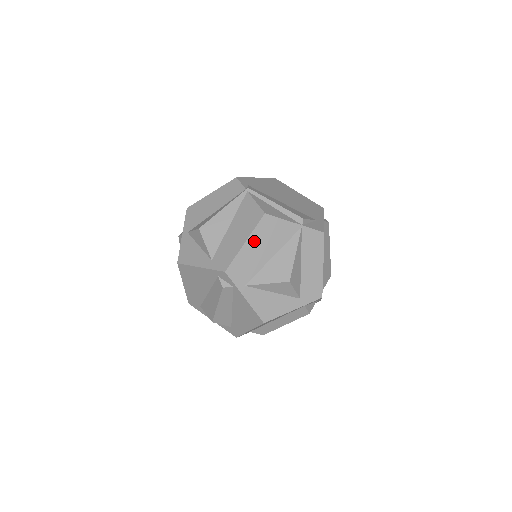
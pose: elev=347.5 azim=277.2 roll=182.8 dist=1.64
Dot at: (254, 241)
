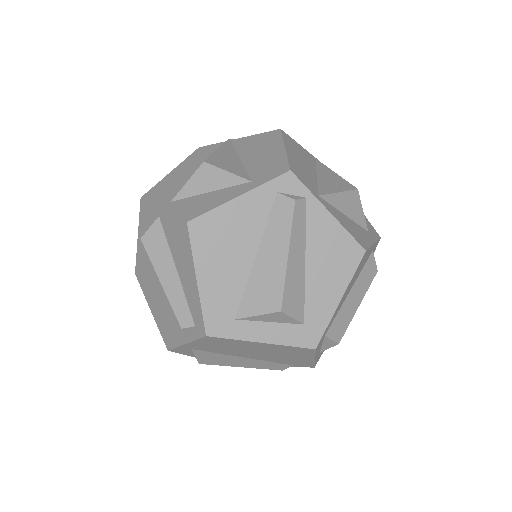
Dot at: (291, 151)
